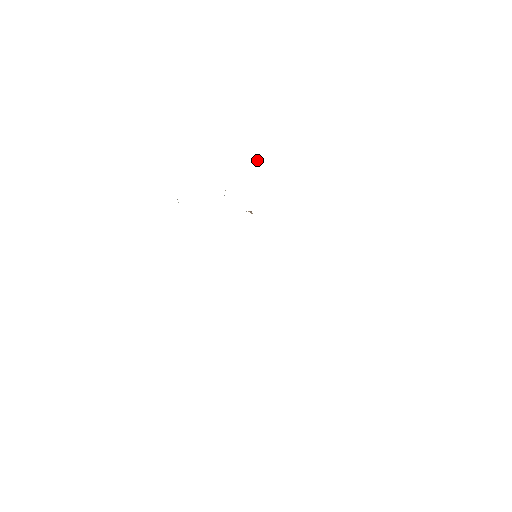
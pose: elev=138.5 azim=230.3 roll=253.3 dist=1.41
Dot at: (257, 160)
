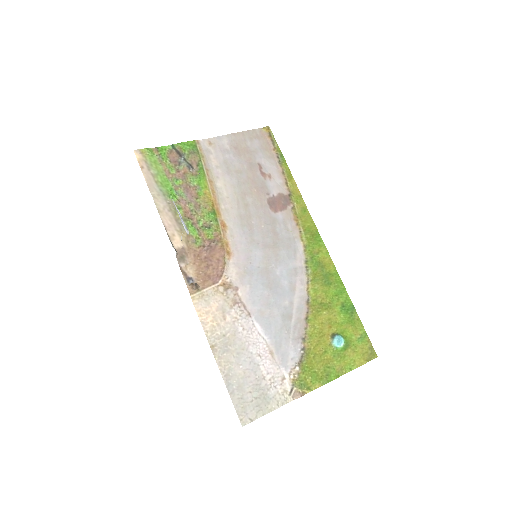
Dot at: occluded
